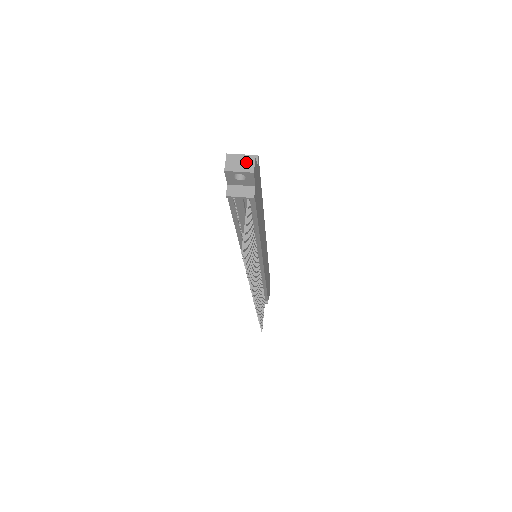
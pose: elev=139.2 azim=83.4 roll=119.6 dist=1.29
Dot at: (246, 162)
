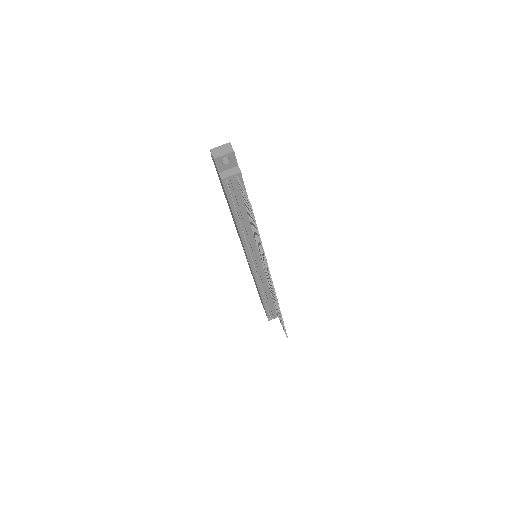
Dot at: (226, 148)
